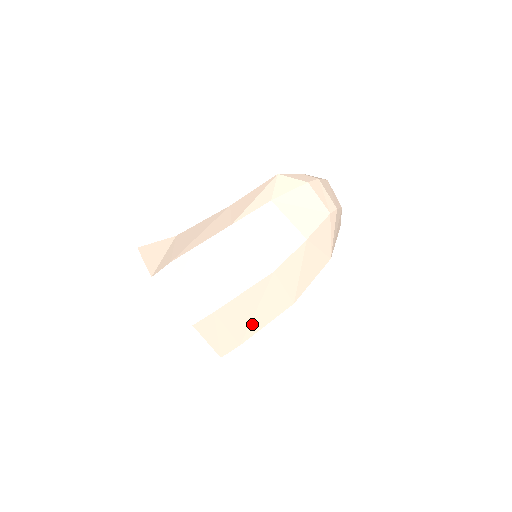
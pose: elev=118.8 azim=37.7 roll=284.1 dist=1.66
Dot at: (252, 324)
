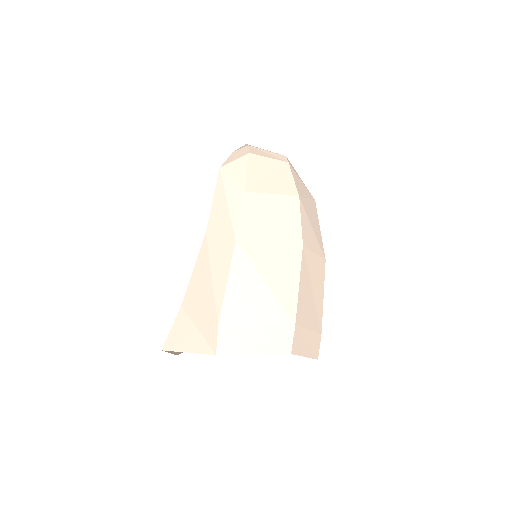
Dot at: (317, 307)
